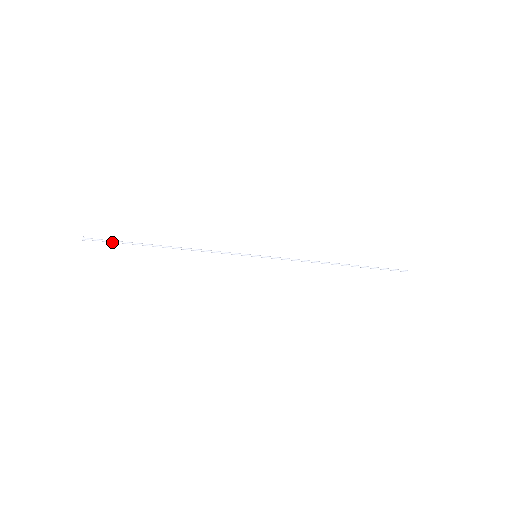
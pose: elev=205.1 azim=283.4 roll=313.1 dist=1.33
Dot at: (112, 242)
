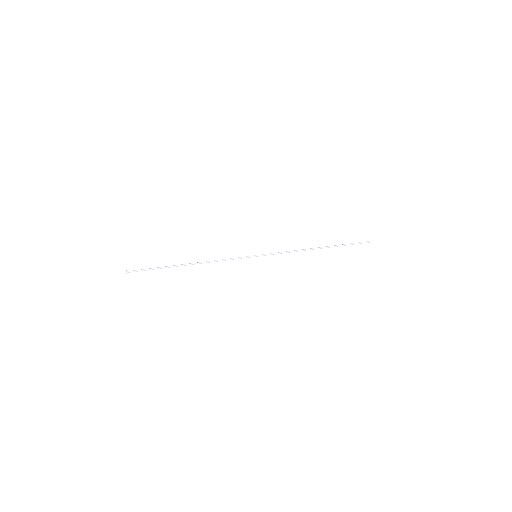
Dot at: occluded
